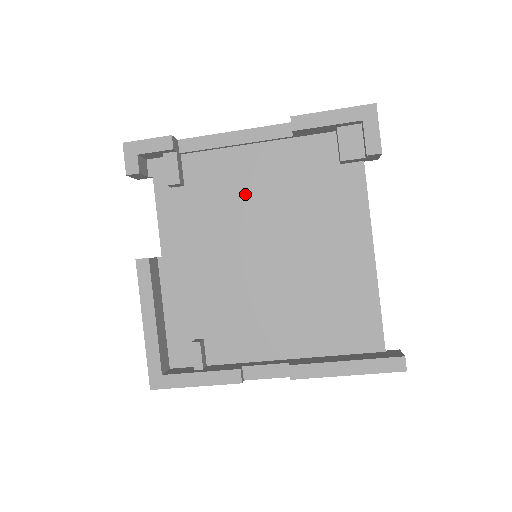
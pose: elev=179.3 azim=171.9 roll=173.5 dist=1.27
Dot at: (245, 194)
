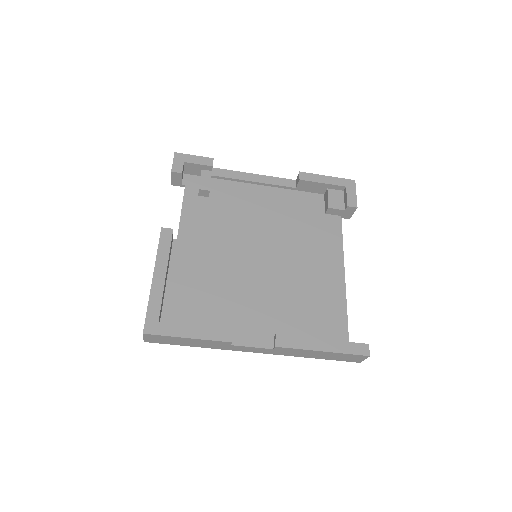
Dot at: (255, 214)
